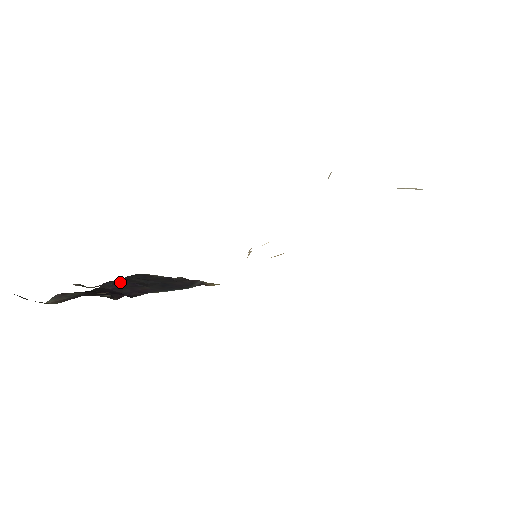
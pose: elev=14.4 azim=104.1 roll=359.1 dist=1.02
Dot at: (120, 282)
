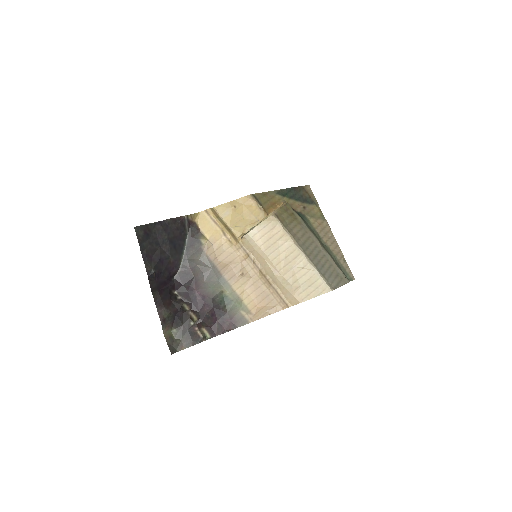
Dot at: (156, 268)
